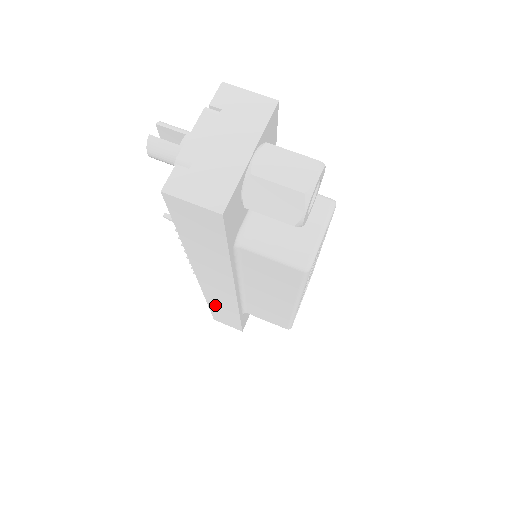
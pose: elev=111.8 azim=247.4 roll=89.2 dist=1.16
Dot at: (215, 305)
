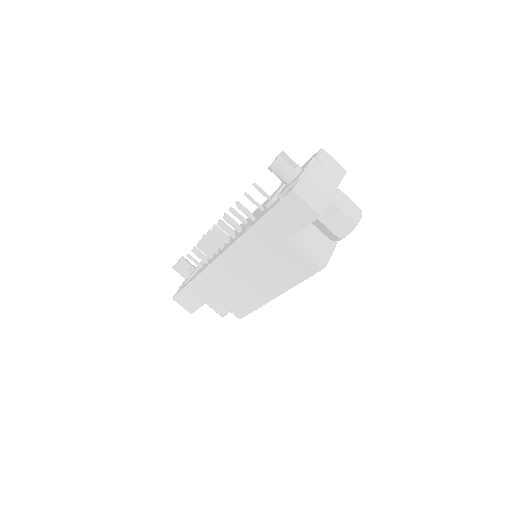
Dot at: (200, 283)
